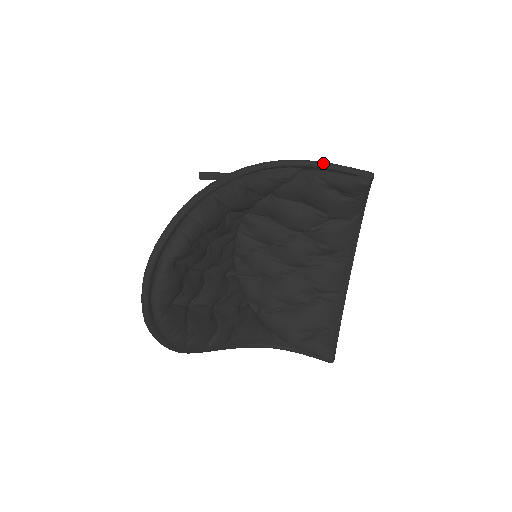
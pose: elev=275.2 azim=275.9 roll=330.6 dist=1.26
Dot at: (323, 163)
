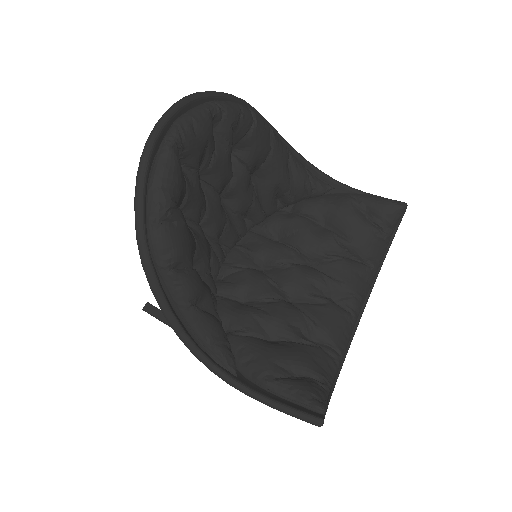
Dot at: (357, 189)
